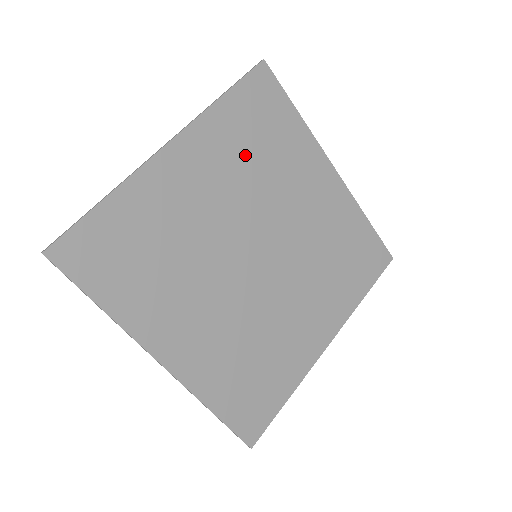
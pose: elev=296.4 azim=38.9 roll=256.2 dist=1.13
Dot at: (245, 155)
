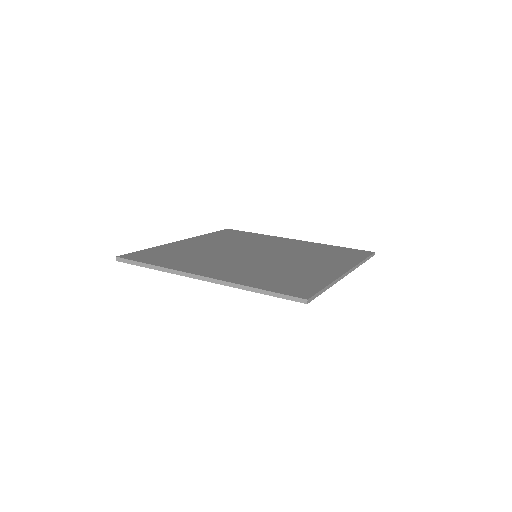
Dot at: (229, 240)
